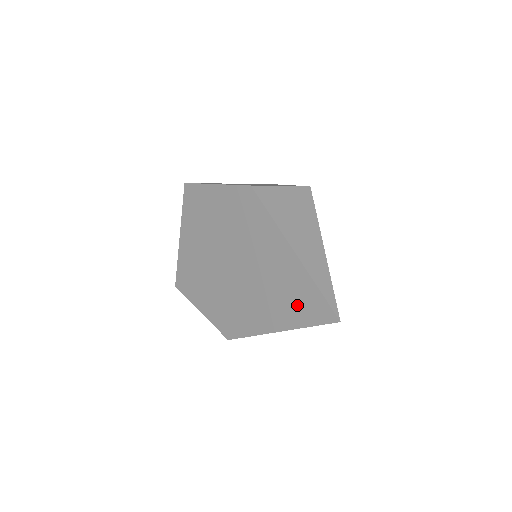
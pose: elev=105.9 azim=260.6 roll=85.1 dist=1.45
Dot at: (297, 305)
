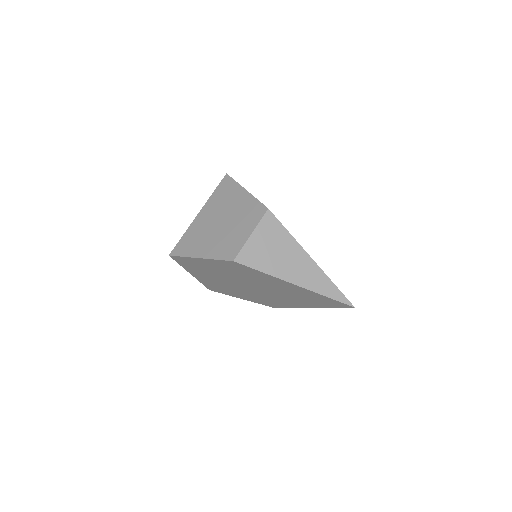
Dot at: (317, 302)
